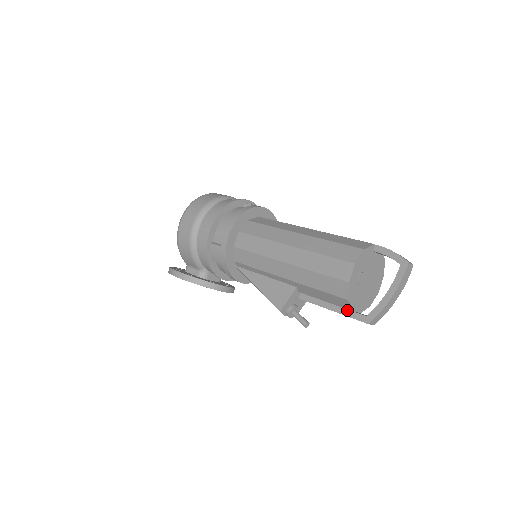
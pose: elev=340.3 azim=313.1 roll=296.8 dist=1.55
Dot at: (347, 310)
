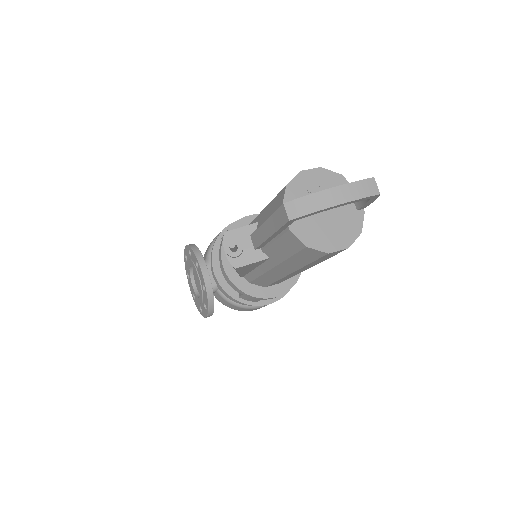
Dot at: occluded
